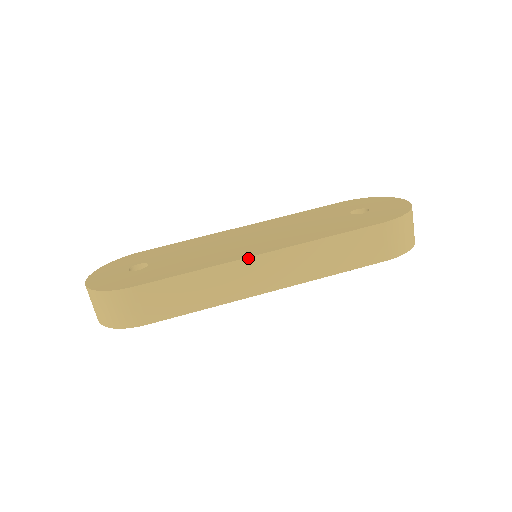
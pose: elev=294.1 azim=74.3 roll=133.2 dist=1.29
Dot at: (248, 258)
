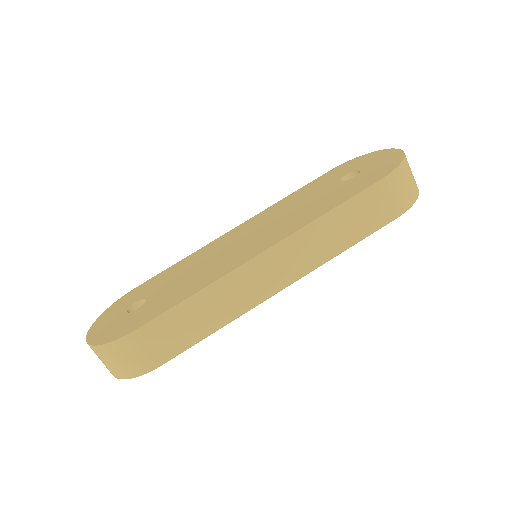
Dot at: (247, 262)
